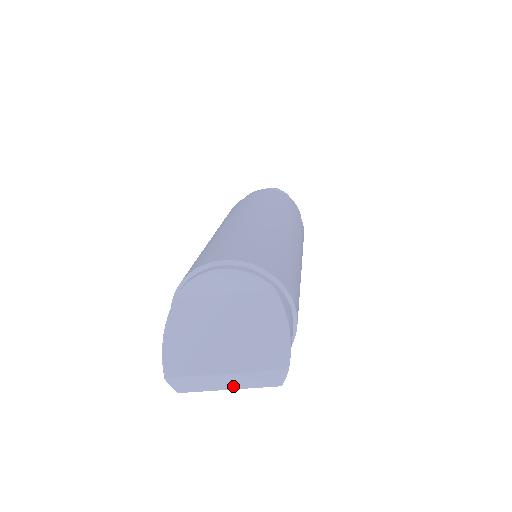
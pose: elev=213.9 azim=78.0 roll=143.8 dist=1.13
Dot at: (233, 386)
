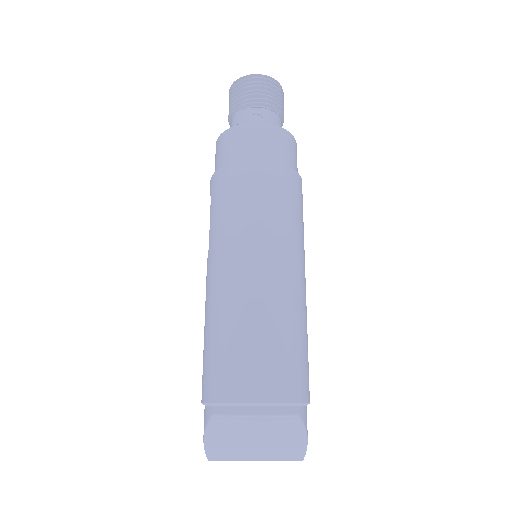
Dot at: occluded
